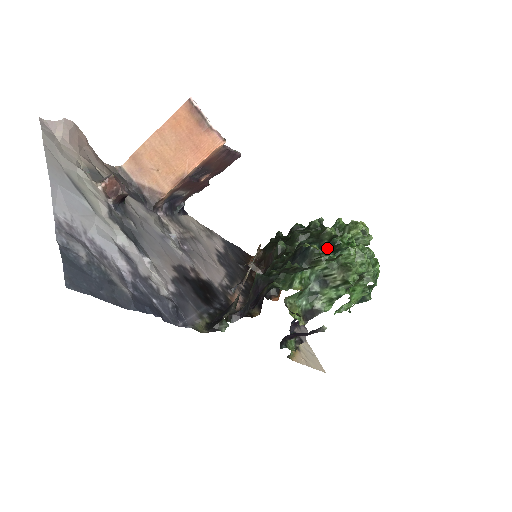
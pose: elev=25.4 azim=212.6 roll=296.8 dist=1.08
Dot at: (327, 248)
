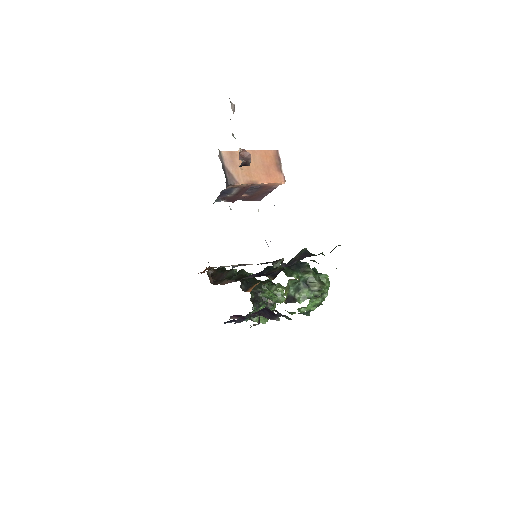
Dot at: occluded
